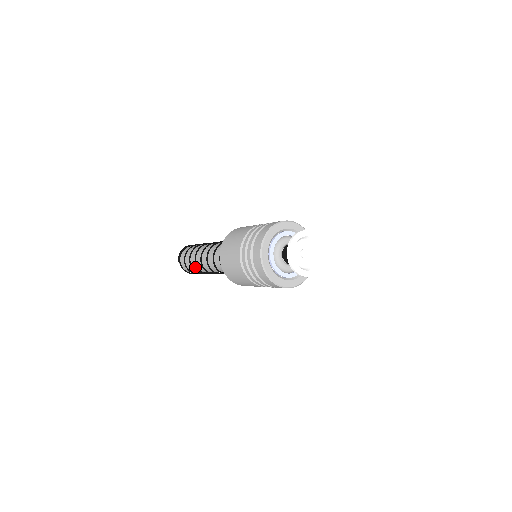
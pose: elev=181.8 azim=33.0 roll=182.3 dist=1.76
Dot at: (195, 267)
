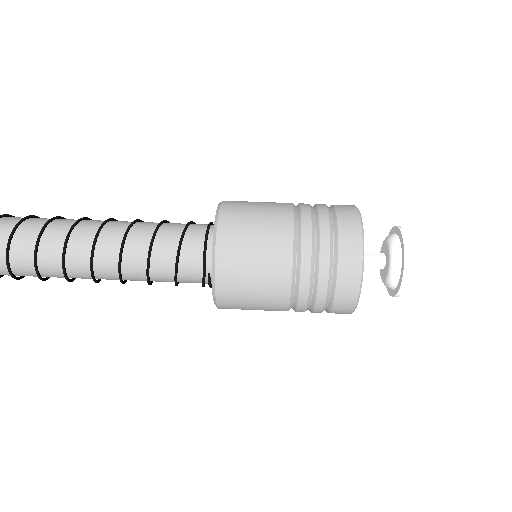
Dot at: (51, 275)
